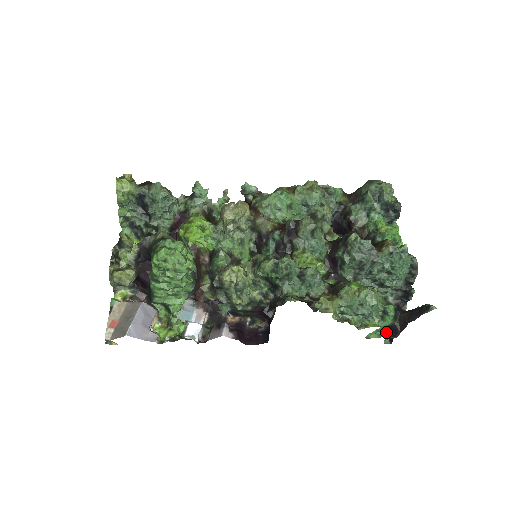
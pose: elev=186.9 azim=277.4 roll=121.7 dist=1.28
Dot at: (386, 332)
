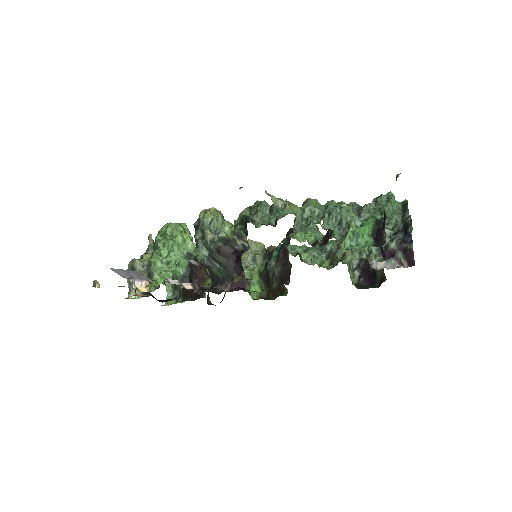
Dot at: (372, 243)
